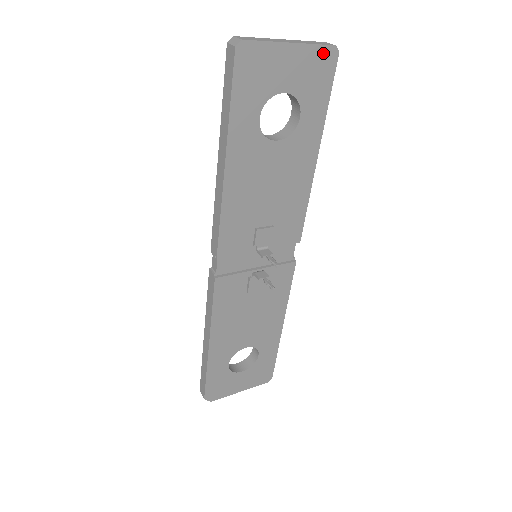
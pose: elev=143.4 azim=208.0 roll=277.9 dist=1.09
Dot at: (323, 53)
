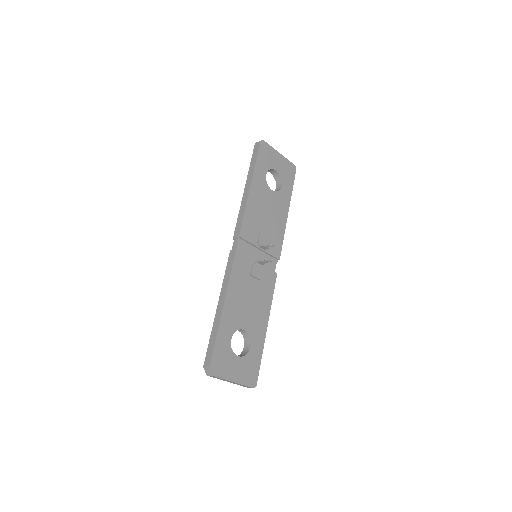
Dot at: (290, 165)
